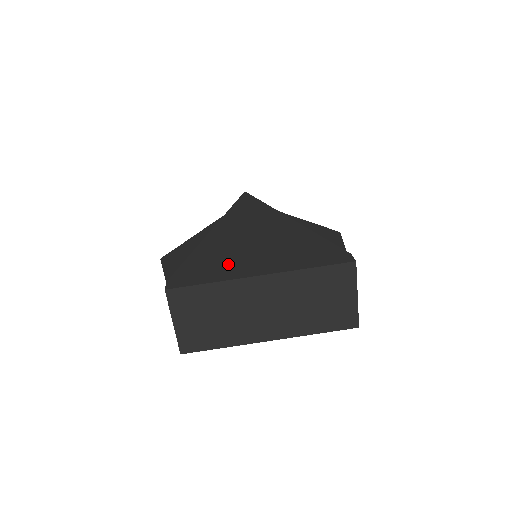
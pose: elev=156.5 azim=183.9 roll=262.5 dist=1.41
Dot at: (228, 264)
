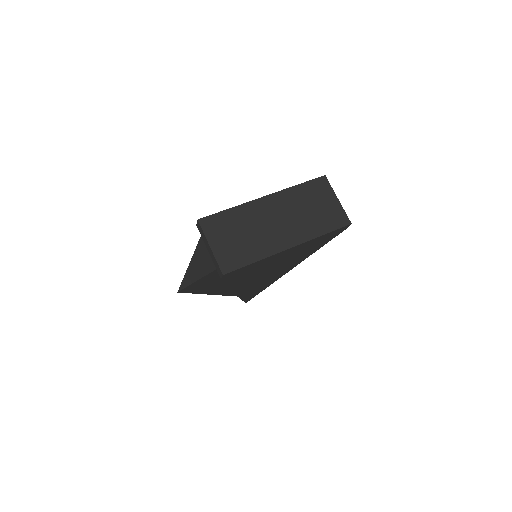
Dot at: occluded
